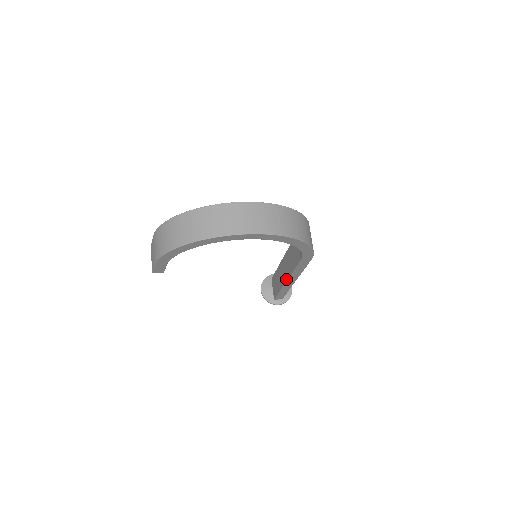
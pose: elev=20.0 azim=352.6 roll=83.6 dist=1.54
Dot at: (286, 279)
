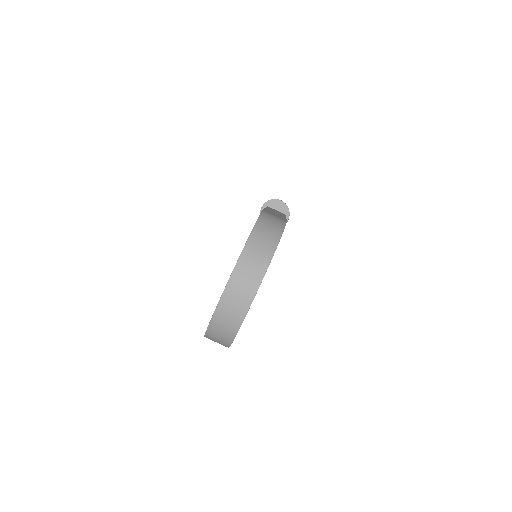
Dot at: occluded
